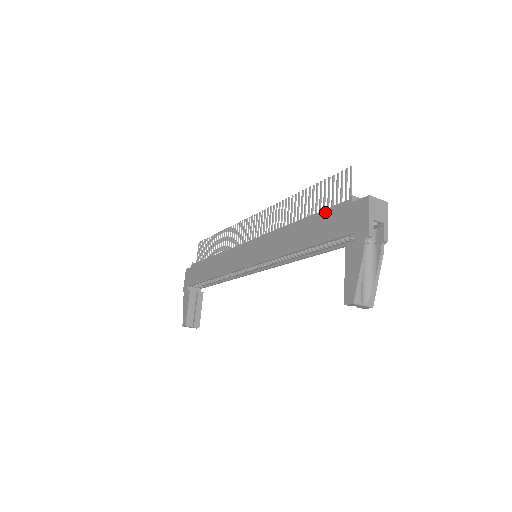
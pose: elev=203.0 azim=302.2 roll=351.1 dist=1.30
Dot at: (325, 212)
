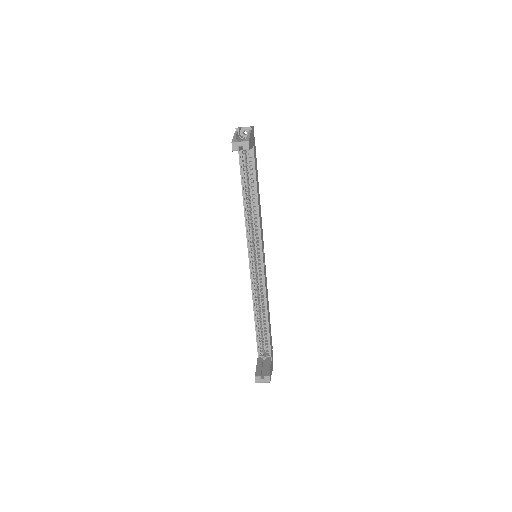
Dot at: occluded
